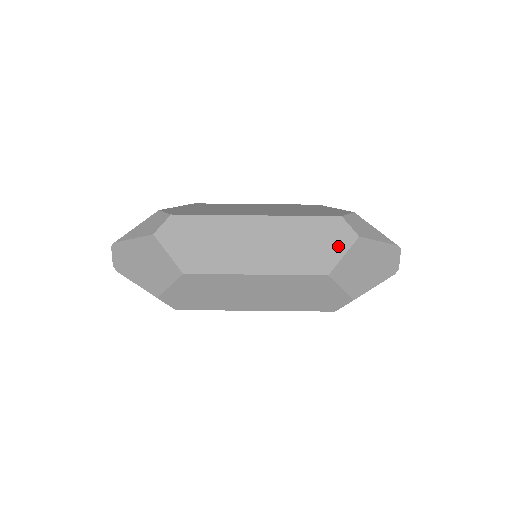
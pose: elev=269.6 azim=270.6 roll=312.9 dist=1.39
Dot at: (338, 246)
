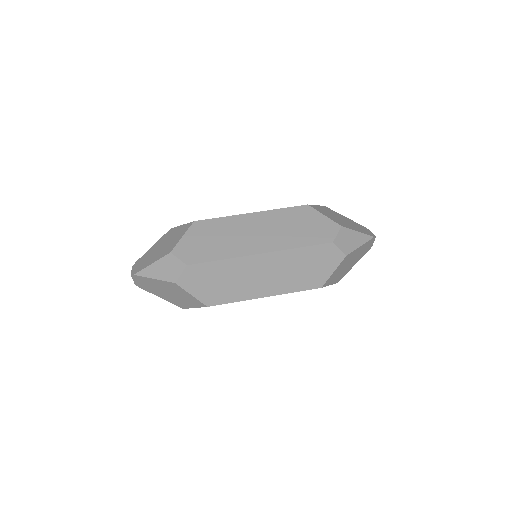
Dot at: occluded
